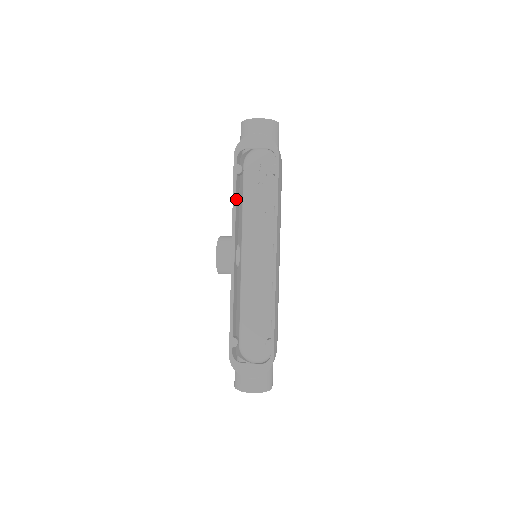
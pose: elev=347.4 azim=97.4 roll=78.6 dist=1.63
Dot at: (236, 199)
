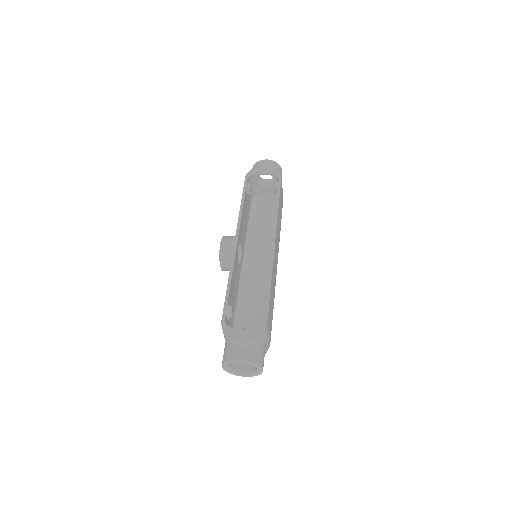
Dot at: (243, 205)
